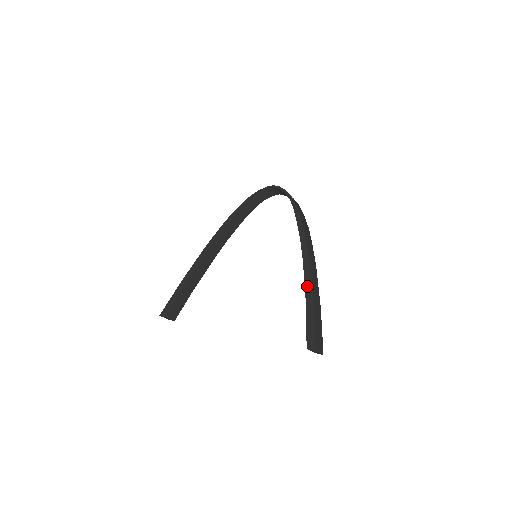
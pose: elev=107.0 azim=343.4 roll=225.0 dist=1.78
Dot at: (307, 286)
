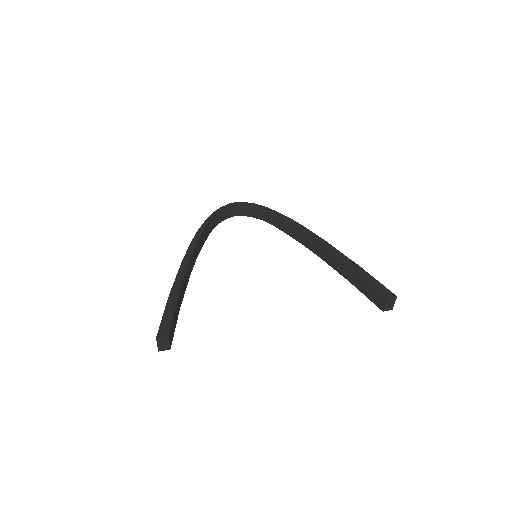
Dot at: (342, 257)
